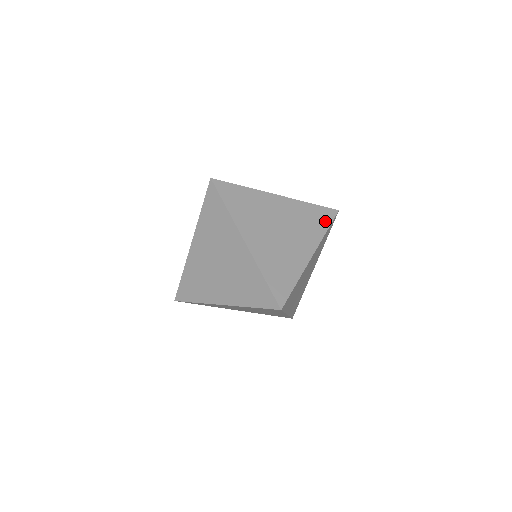
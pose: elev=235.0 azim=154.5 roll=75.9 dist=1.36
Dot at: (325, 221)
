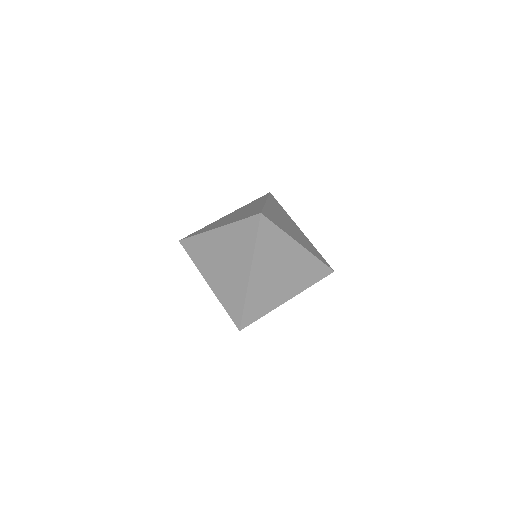
Dot at: (264, 197)
